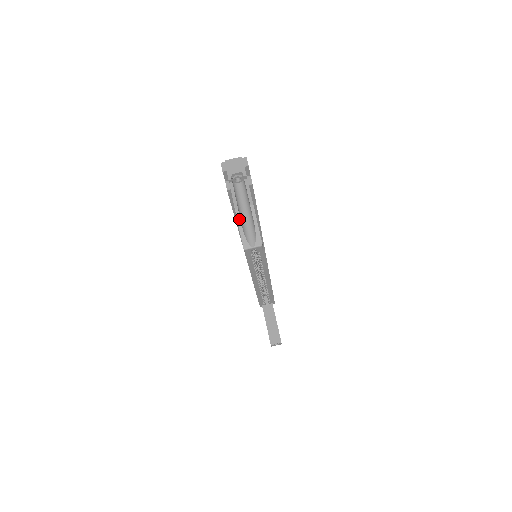
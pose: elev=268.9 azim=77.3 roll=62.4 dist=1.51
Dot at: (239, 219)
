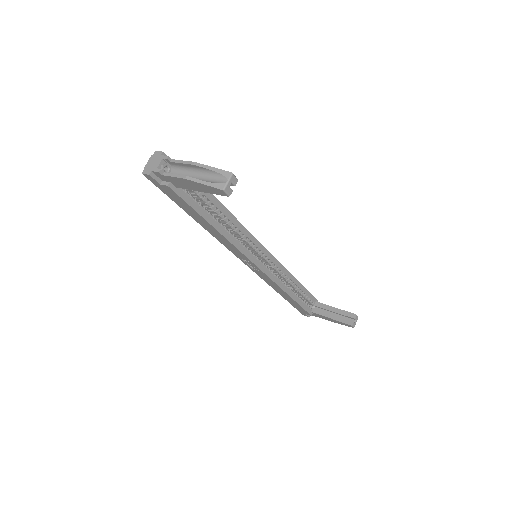
Dot at: (196, 180)
